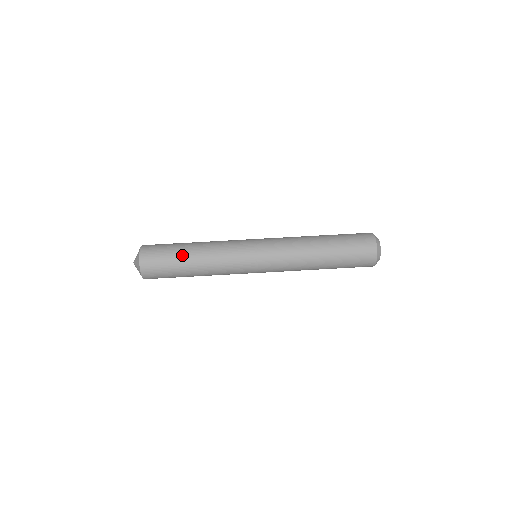
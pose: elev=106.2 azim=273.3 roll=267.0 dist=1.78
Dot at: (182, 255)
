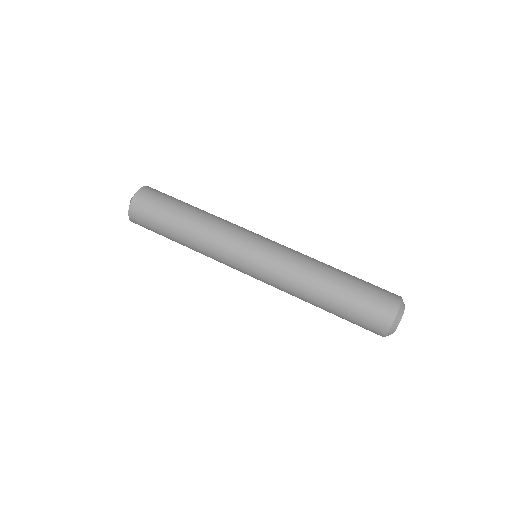
Dot at: (182, 207)
